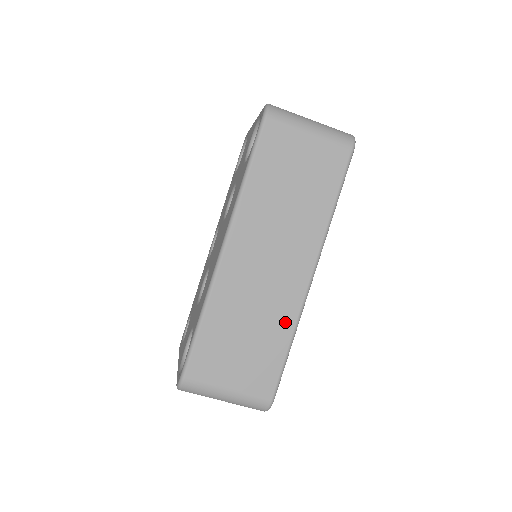
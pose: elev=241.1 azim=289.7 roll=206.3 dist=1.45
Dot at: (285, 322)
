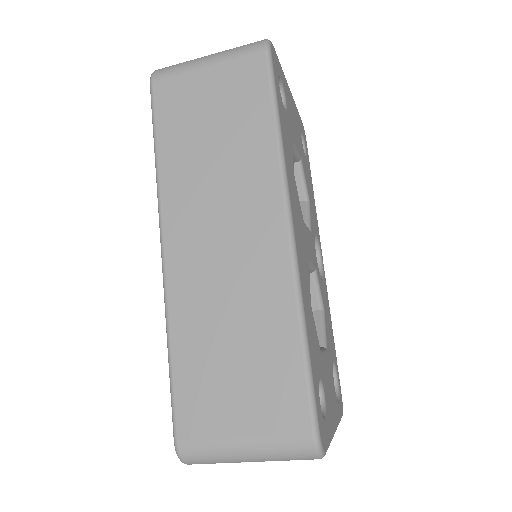
Dot at: (280, 306)
